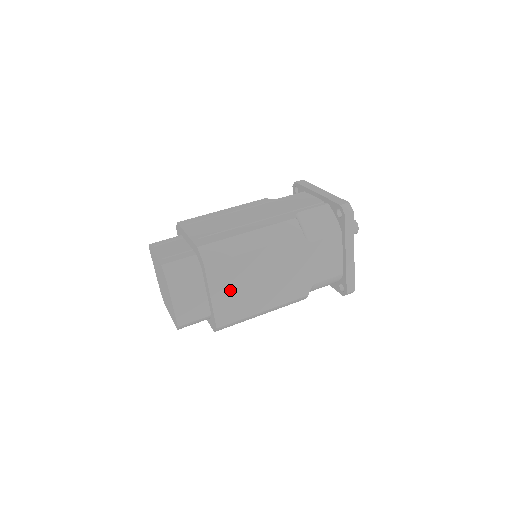
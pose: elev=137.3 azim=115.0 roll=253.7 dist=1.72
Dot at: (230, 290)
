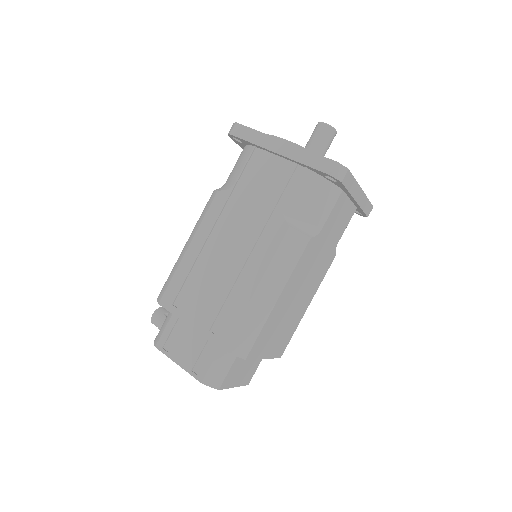
Dot at: (275, 337)
